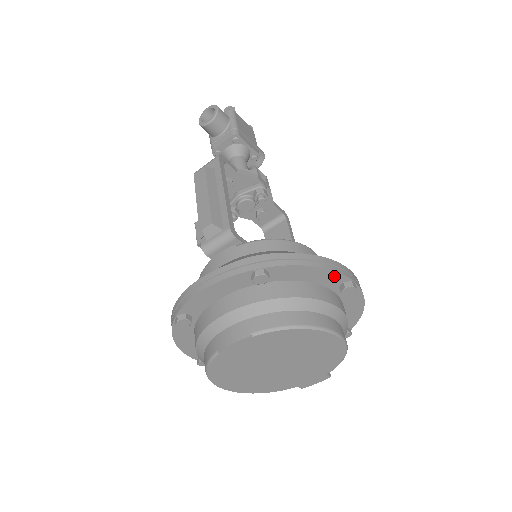
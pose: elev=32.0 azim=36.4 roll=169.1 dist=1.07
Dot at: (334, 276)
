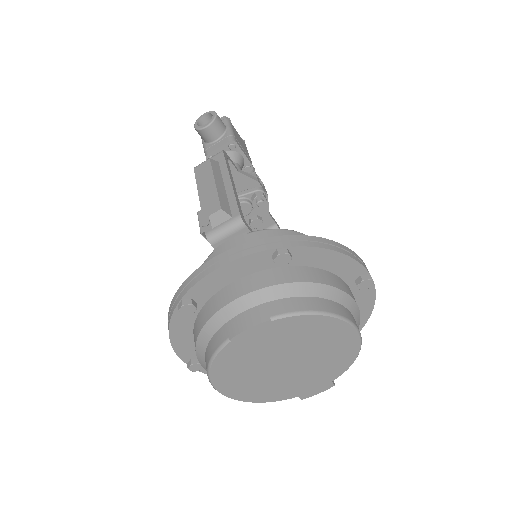
Dot at: (353, 266)
